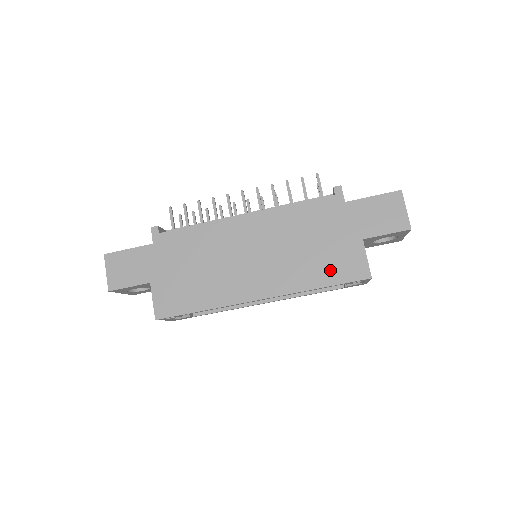
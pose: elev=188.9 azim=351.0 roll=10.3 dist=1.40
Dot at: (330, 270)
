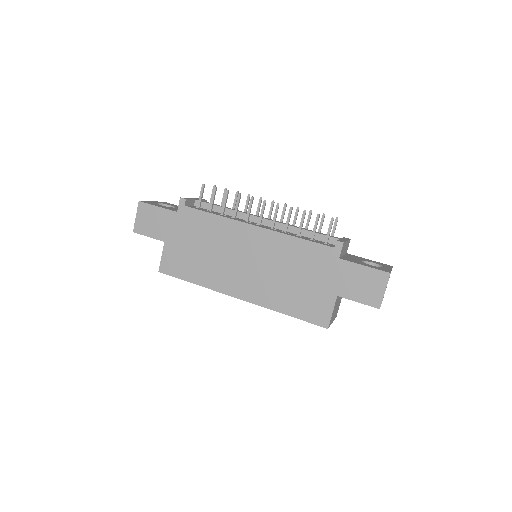
Dot at: (300, 305)
